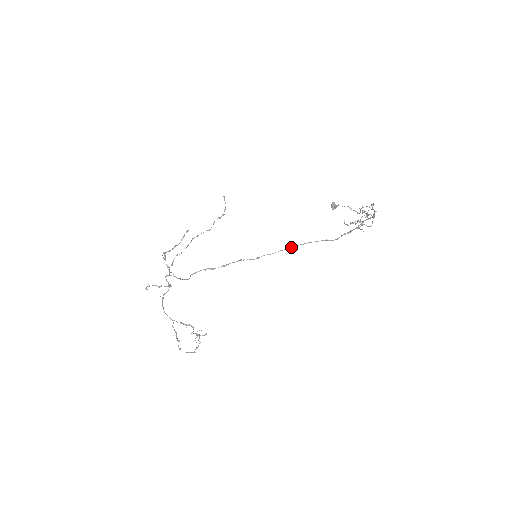
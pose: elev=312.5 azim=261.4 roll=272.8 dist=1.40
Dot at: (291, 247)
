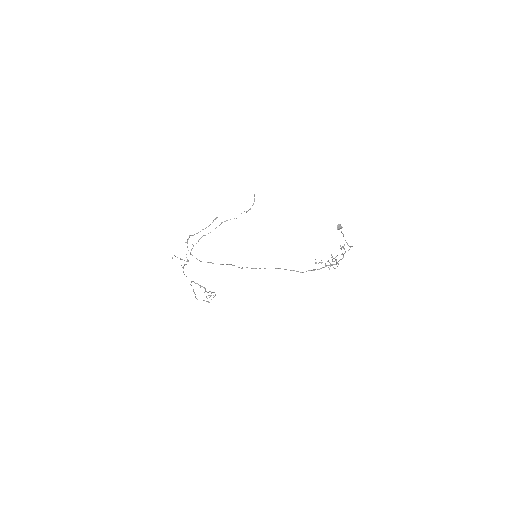
Dot at: occluded
